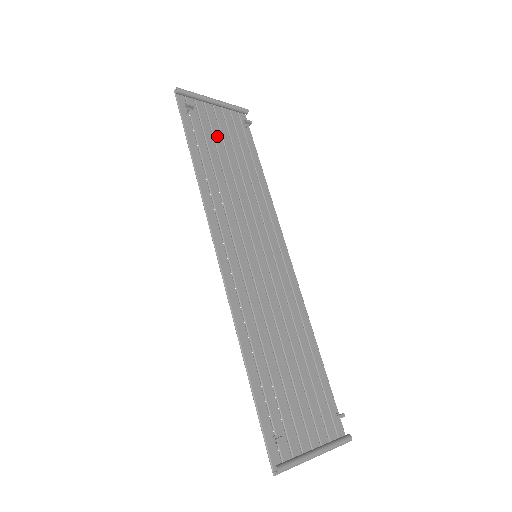
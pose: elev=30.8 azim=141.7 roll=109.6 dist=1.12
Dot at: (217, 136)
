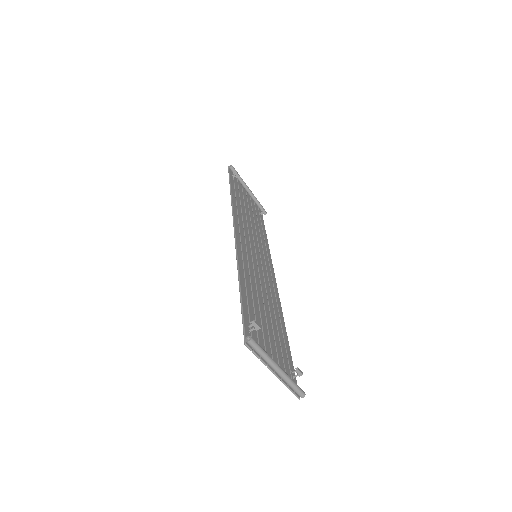
Dot at: (245, 200)
